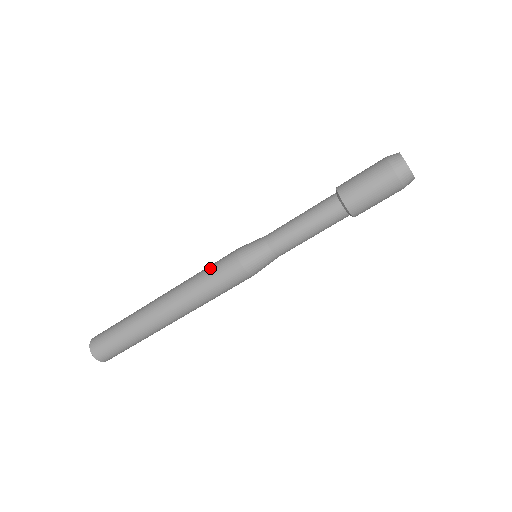
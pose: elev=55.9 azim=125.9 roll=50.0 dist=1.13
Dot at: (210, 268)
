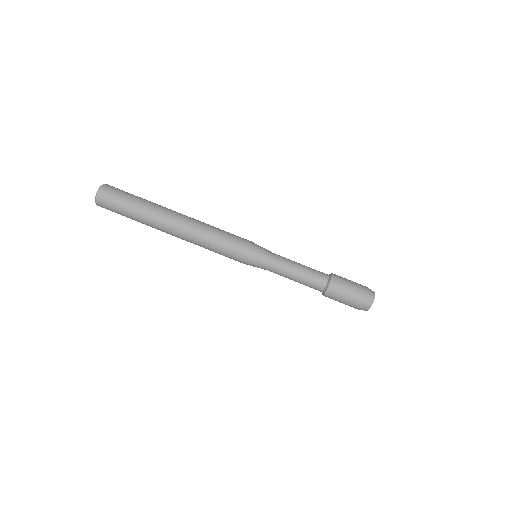
Dot at: (227, 234)
